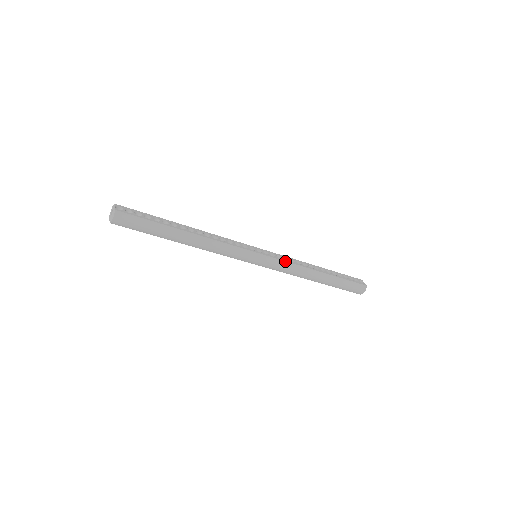
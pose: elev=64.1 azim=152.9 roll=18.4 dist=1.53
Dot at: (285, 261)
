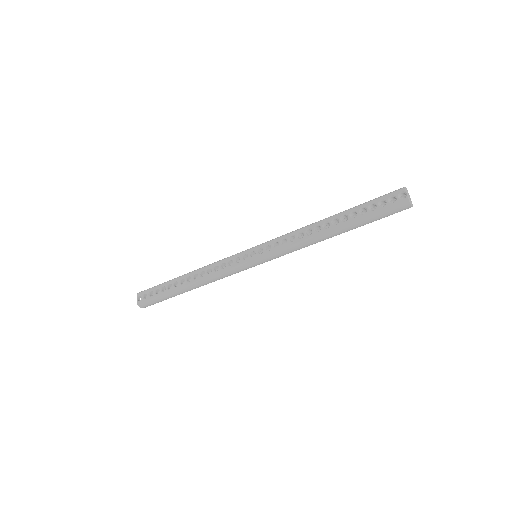
Dot at: (281, 248)
